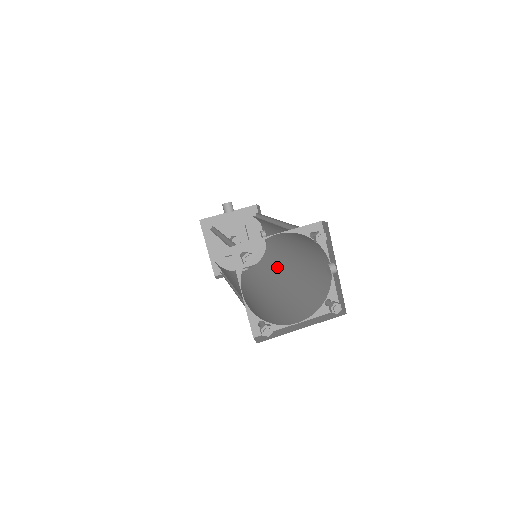
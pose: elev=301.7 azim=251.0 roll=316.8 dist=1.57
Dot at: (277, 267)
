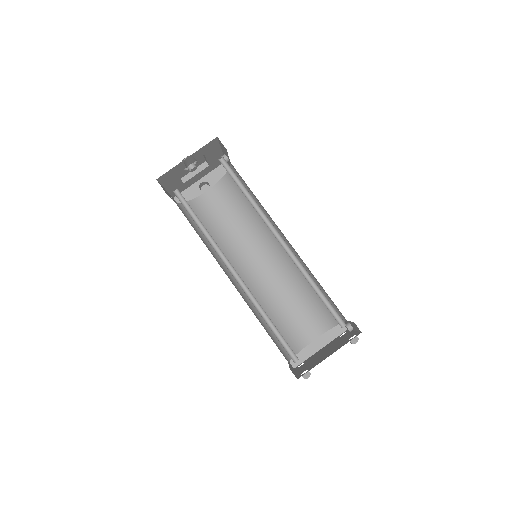
Dot at: (260, 224)
